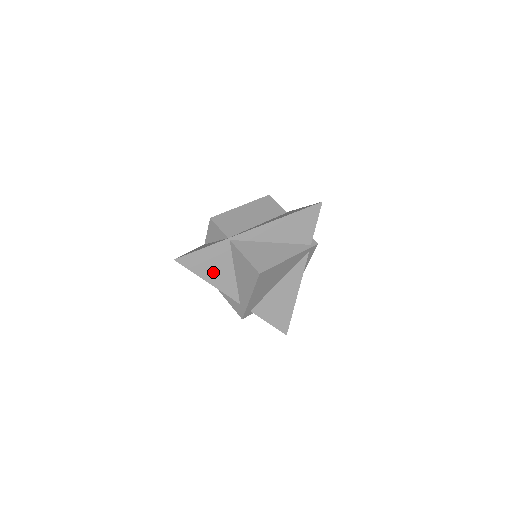
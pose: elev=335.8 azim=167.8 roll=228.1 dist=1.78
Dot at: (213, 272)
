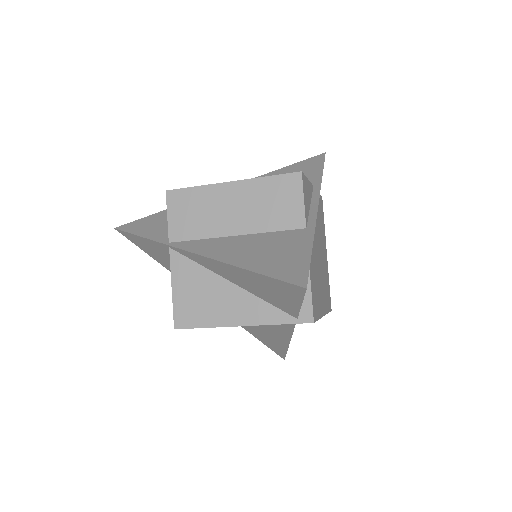
Dot at: (166, 263)
